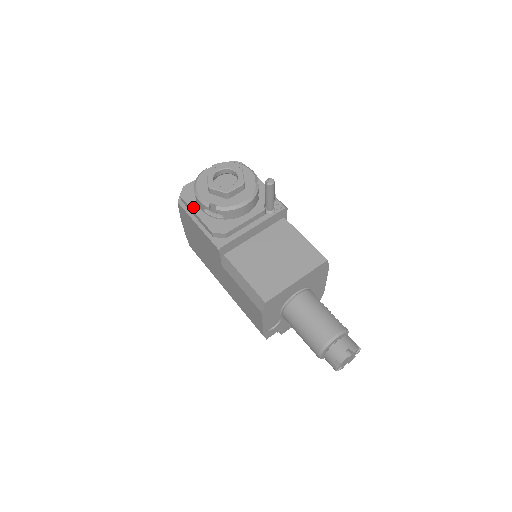
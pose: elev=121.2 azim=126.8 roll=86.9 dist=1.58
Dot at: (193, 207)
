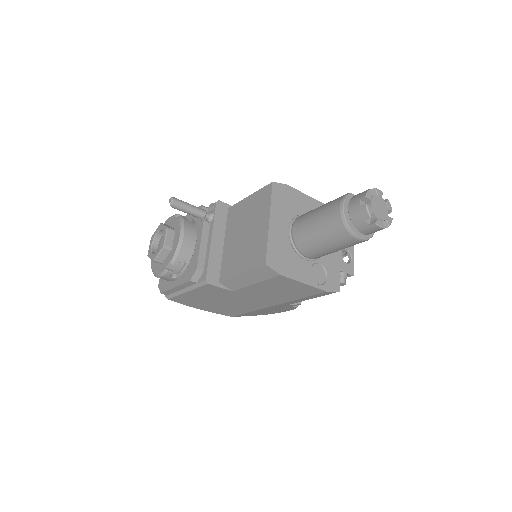
Dot at: (171, 287)
